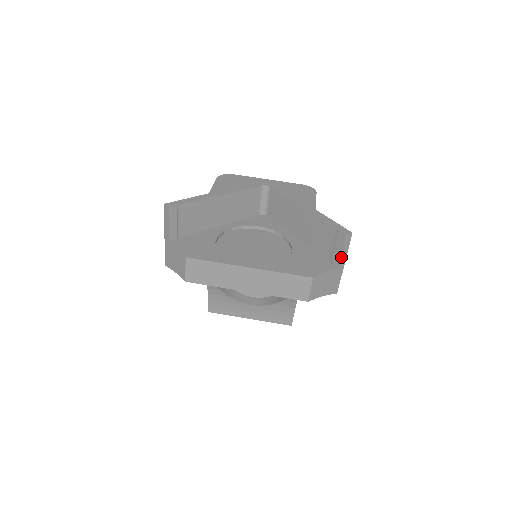
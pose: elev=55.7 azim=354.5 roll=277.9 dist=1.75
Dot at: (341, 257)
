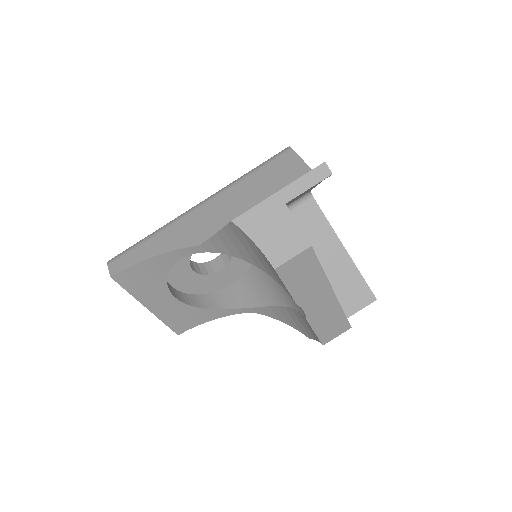
Dot at: (354, 313)
